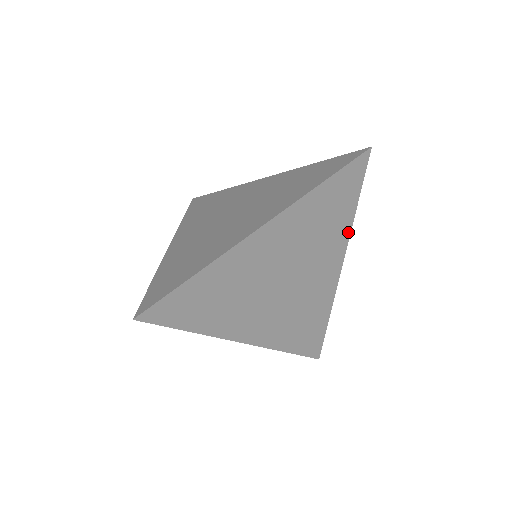
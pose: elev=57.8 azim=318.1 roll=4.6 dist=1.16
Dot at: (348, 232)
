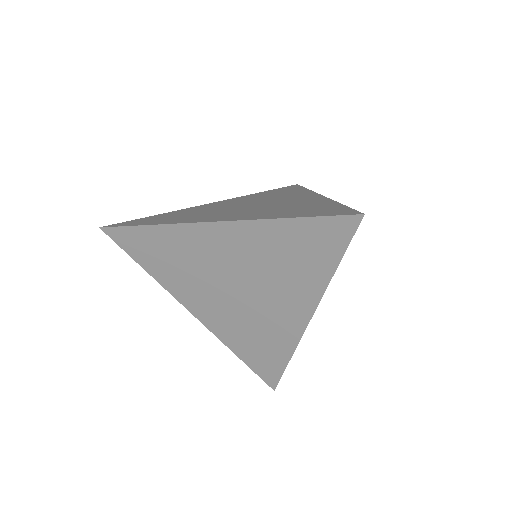
Dot at: occluded
